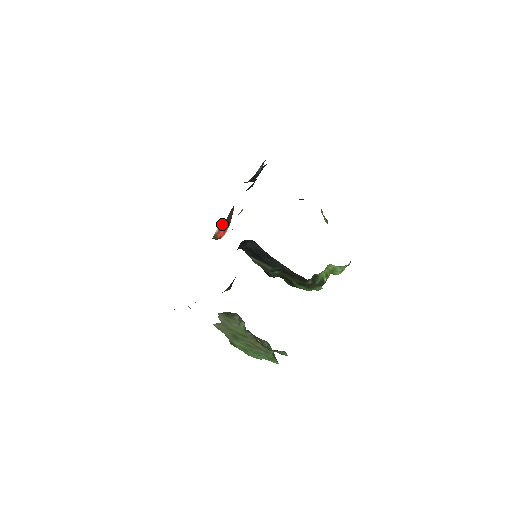
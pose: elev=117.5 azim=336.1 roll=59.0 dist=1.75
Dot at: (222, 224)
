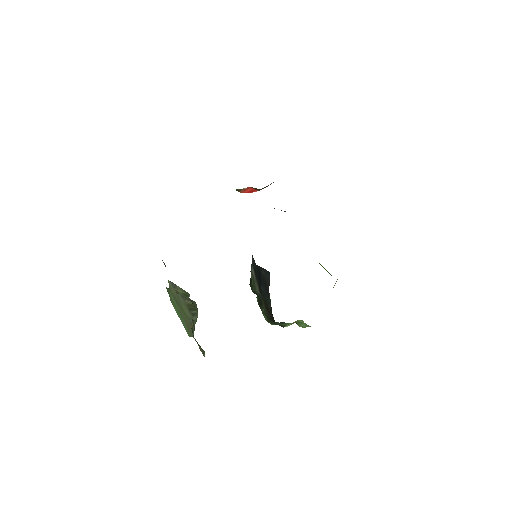
Dot at: (255, 188)
